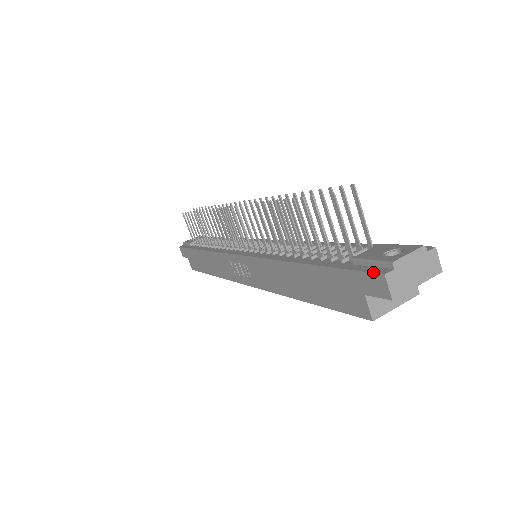
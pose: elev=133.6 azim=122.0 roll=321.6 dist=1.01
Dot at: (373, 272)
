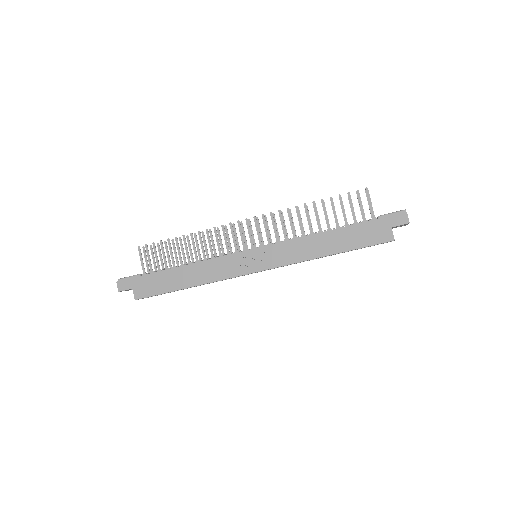
Dot at: (399, 213)
